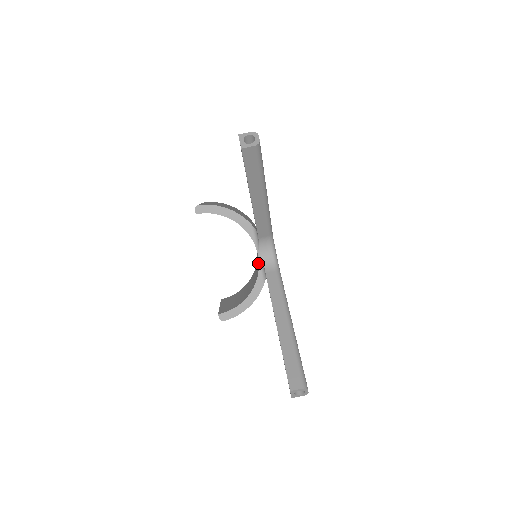
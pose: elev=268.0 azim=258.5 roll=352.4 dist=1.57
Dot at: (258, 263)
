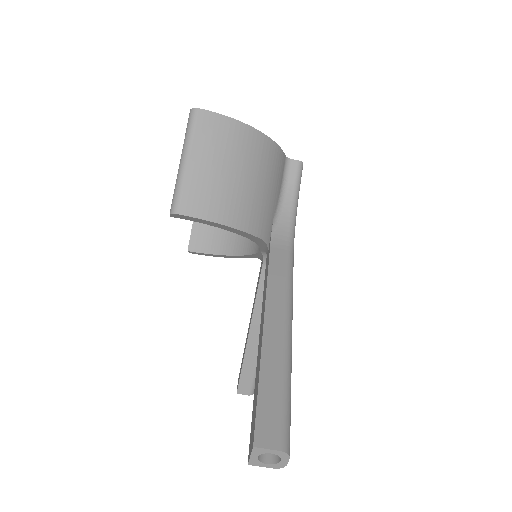
Dot at: occluded
